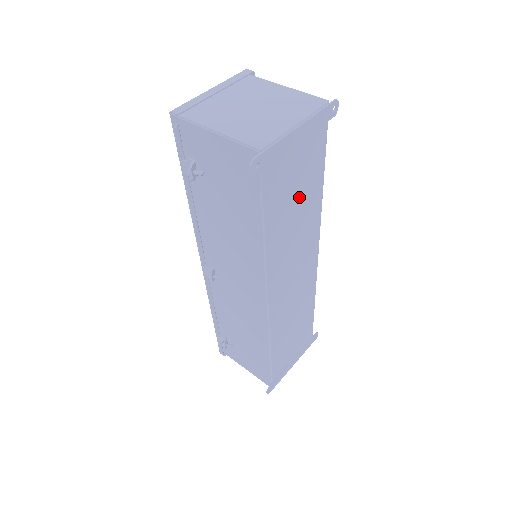
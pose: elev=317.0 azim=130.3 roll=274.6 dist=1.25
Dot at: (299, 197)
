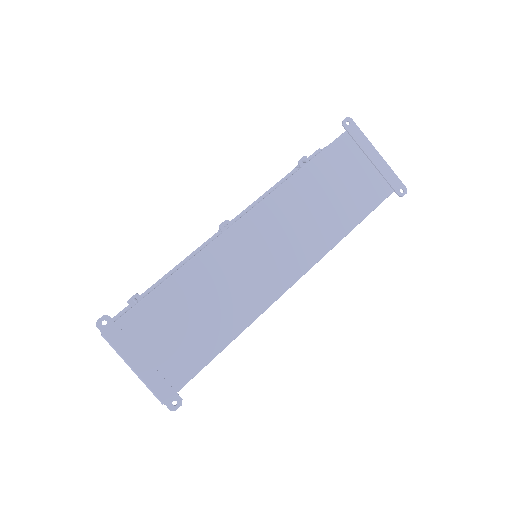
Dot at: (340, 194)
